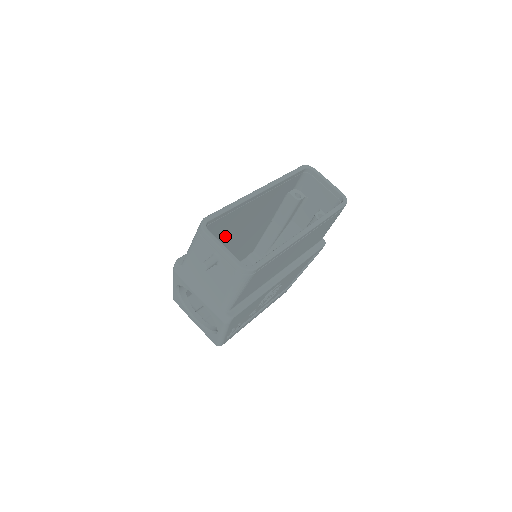
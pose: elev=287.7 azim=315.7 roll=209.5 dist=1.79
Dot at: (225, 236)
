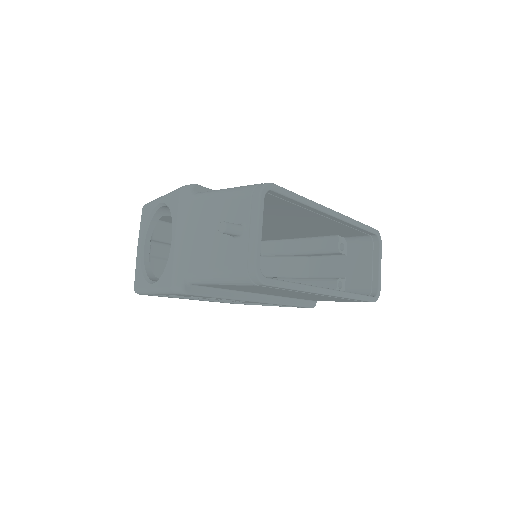
Dot at: occluded
